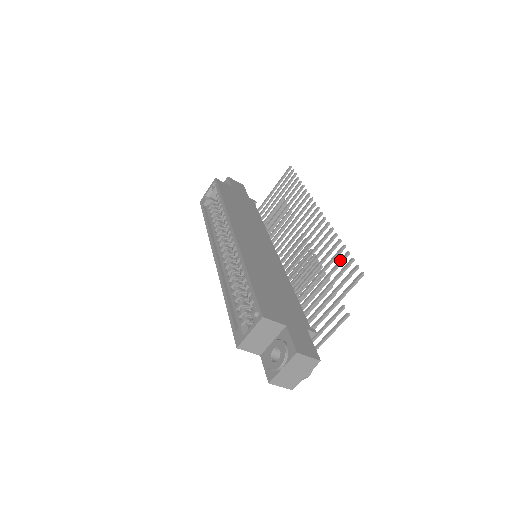
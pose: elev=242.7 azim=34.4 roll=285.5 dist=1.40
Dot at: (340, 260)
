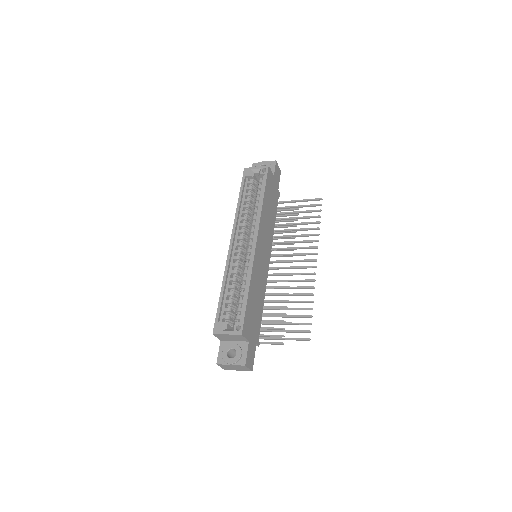
Dot at: (304, 316)
